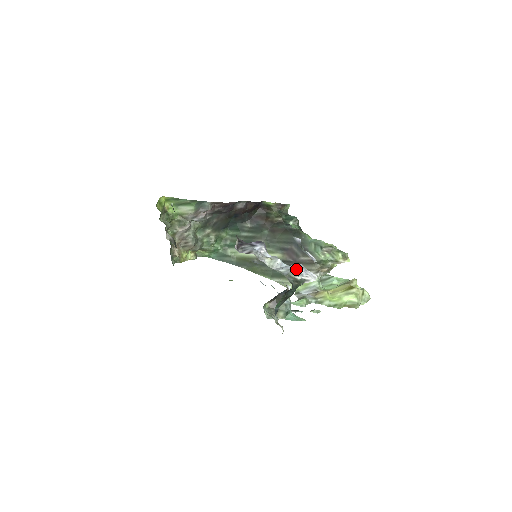
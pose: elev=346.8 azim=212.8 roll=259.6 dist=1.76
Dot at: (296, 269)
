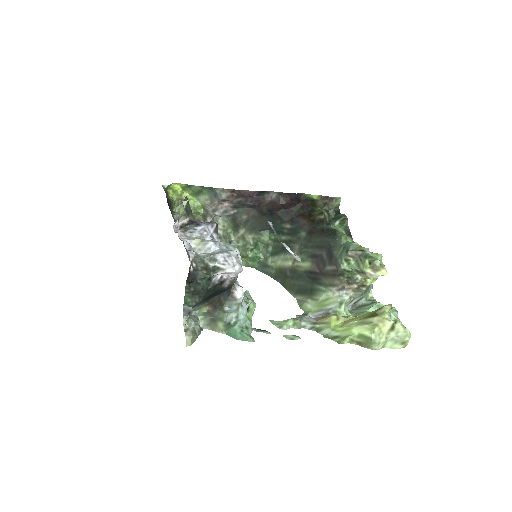
Dot at: (217, 253)
